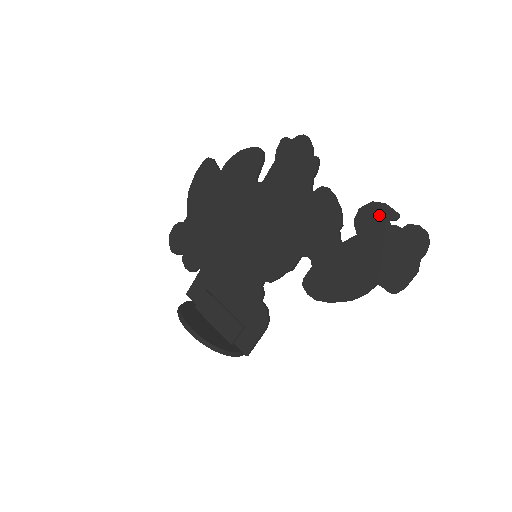
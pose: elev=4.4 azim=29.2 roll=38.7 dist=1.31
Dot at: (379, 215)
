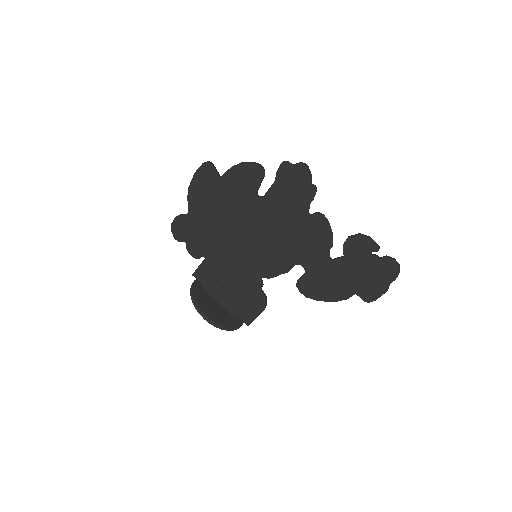
Dot at: (364, 246)
